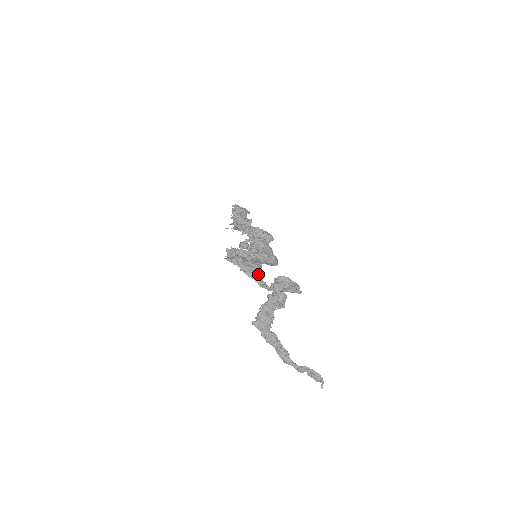
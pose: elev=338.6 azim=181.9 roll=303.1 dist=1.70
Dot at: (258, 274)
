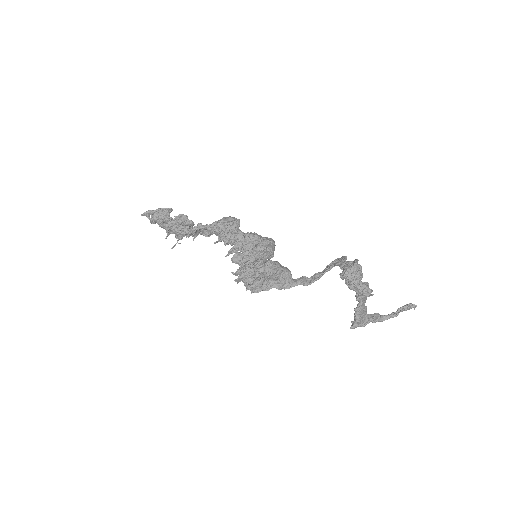
Dot at: (291, 276)
